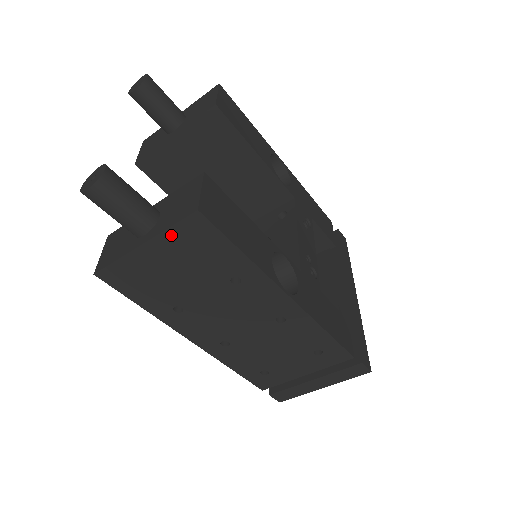
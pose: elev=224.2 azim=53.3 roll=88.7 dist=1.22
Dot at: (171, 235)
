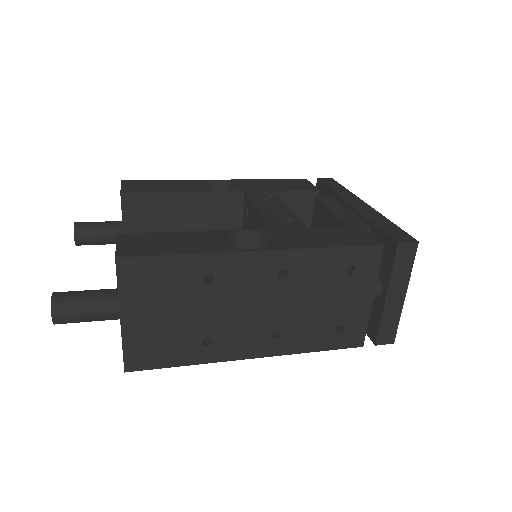
Dot at: (126, 293)
